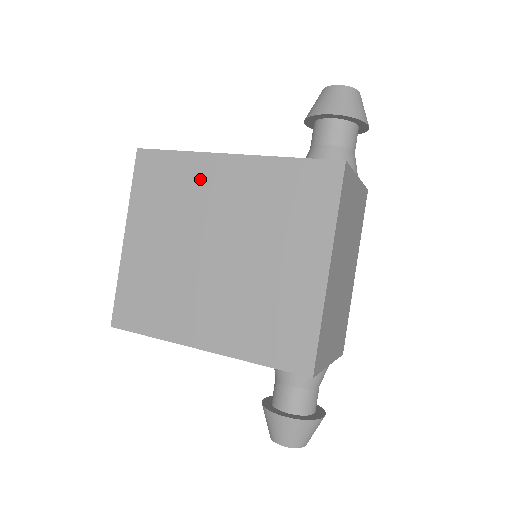
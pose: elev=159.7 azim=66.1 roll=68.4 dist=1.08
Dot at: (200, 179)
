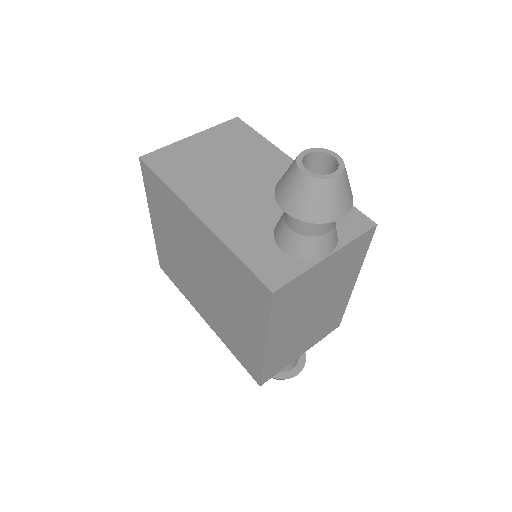
Dot at: (182, 218)
